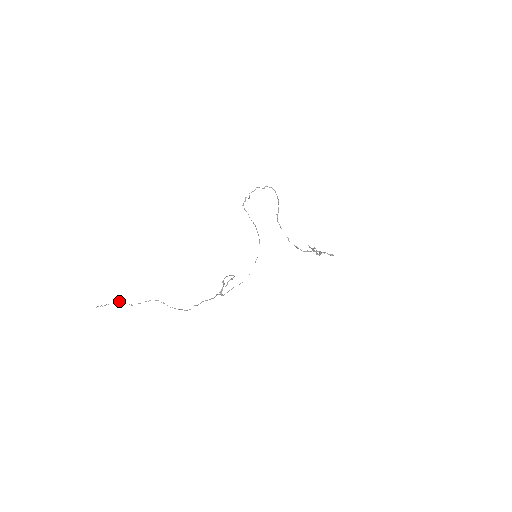
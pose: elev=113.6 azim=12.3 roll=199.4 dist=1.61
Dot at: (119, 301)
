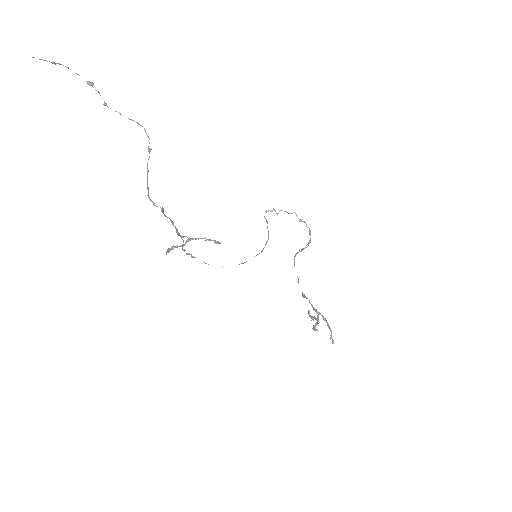
Dot at: occluded
